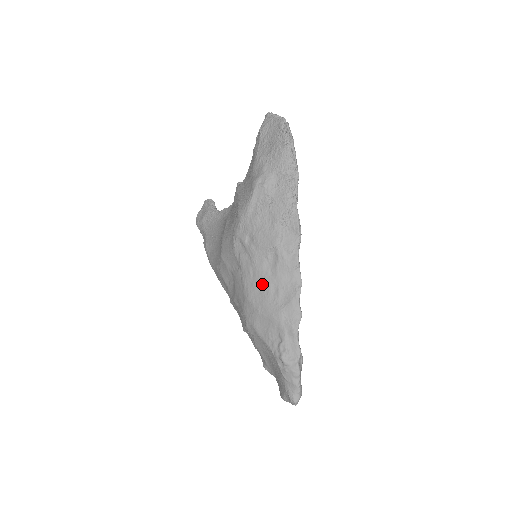
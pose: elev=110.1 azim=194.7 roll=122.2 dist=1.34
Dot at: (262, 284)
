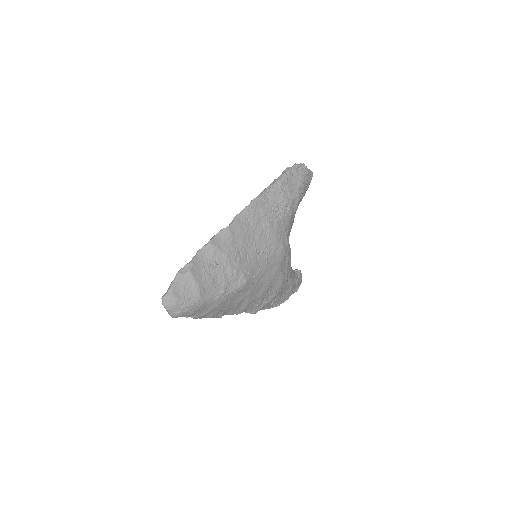
Dot at: occluded
